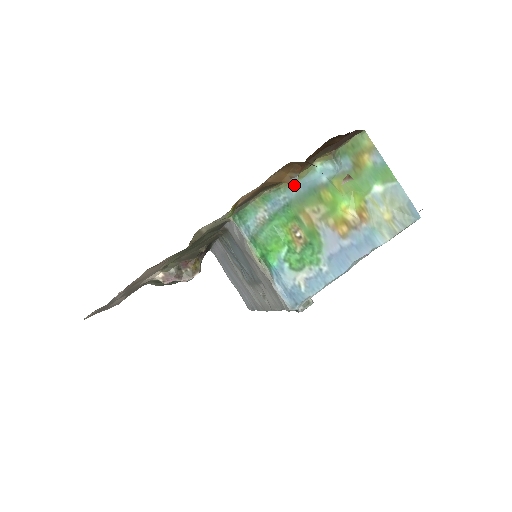
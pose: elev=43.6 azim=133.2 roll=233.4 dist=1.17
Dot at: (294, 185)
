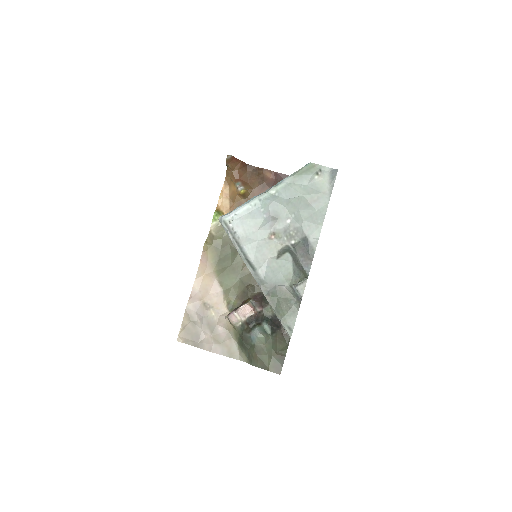
Dot at: occluded
